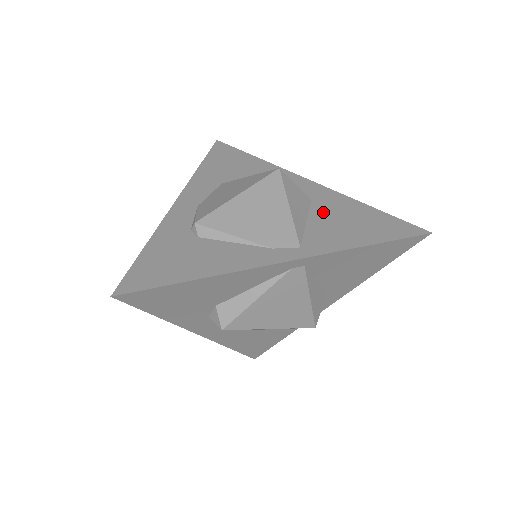
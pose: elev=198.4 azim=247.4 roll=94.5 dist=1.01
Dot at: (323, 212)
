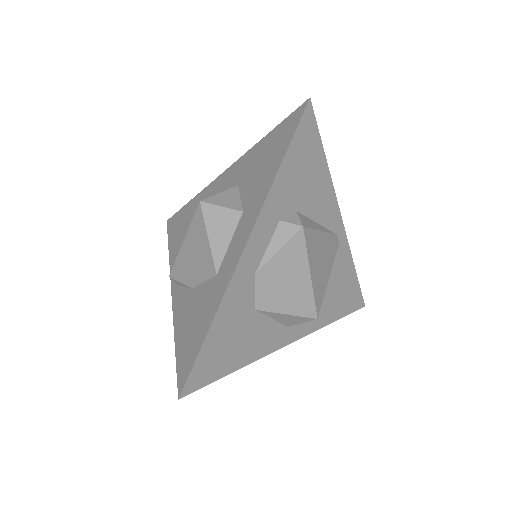
Dot at: occluded
